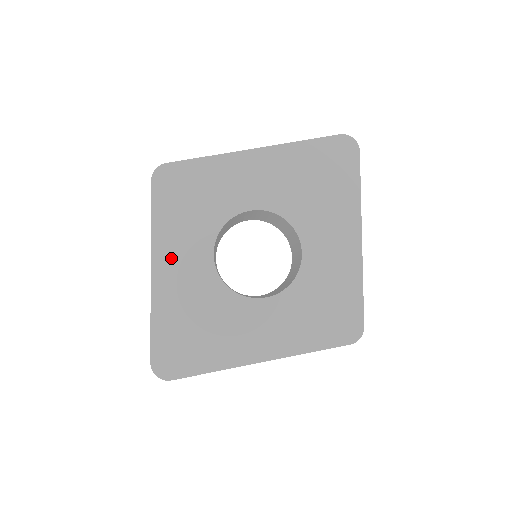
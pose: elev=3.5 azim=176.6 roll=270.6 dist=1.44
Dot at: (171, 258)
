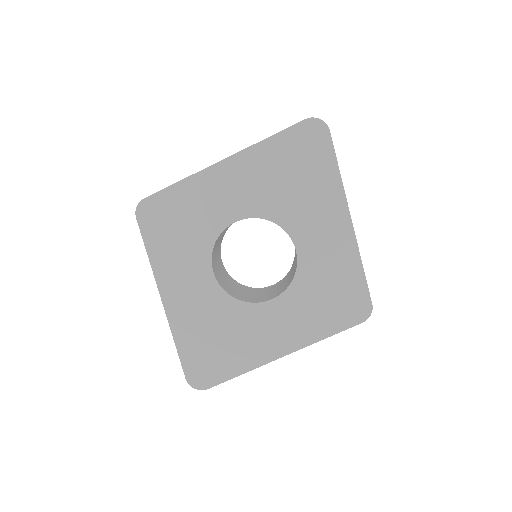
Dot at: (176, 285)
